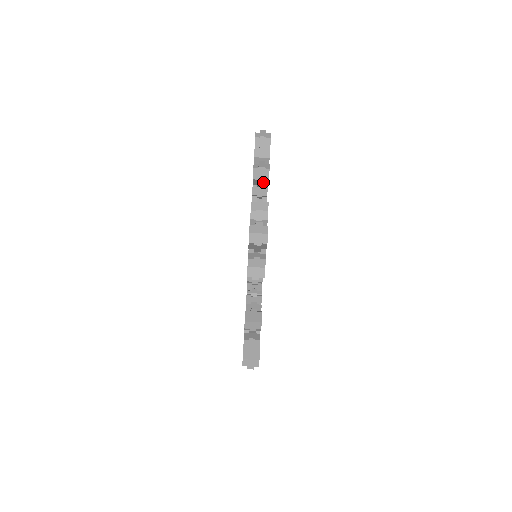
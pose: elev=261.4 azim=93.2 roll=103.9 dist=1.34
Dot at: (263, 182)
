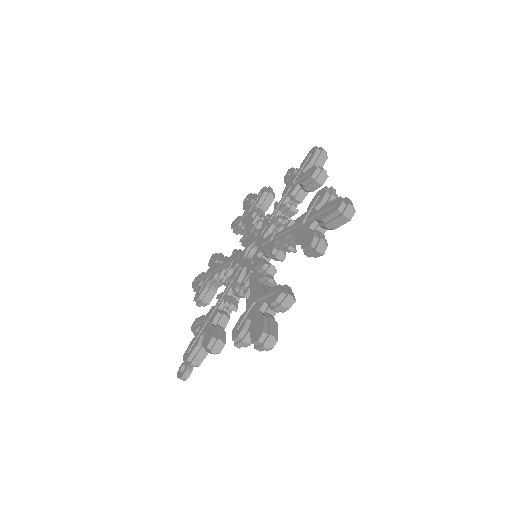
Dot at: (318, 184)
